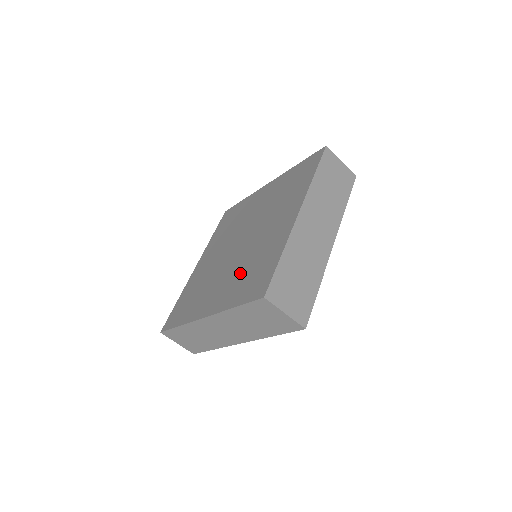
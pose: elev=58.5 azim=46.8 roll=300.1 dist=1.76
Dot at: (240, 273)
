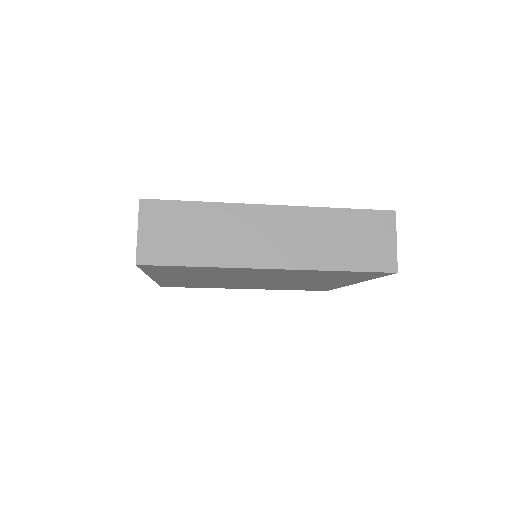
Dot at: occluded
